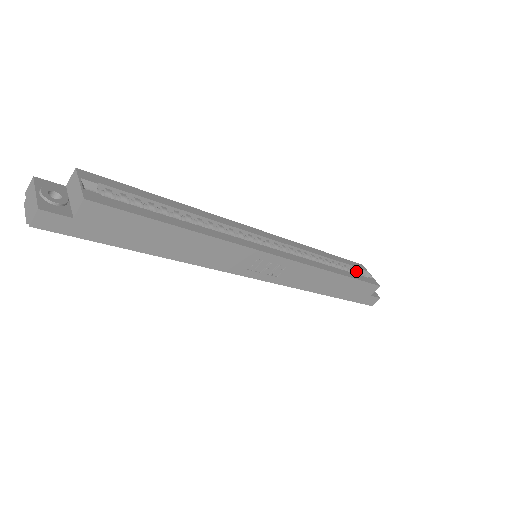
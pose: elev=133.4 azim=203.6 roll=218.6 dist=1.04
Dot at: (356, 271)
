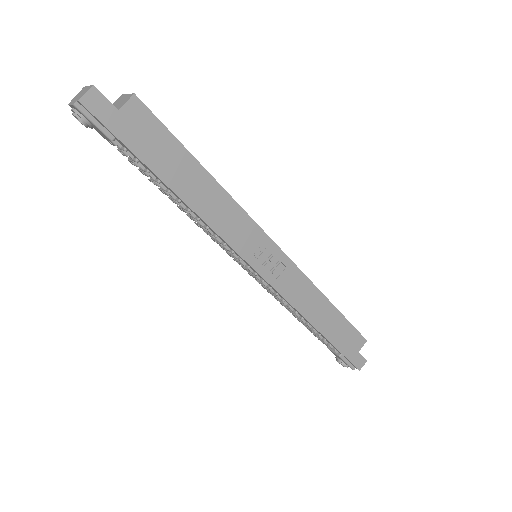
Dot at: occluded
